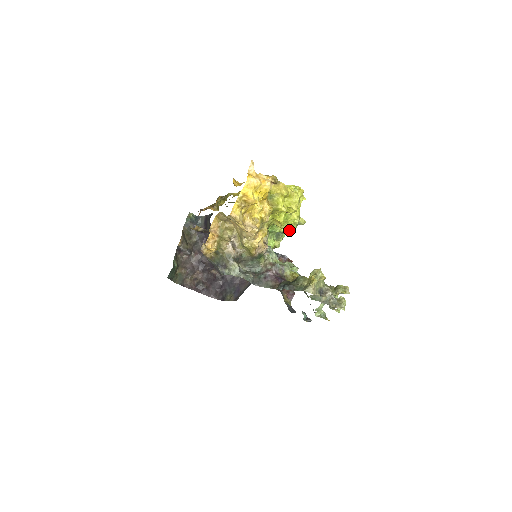
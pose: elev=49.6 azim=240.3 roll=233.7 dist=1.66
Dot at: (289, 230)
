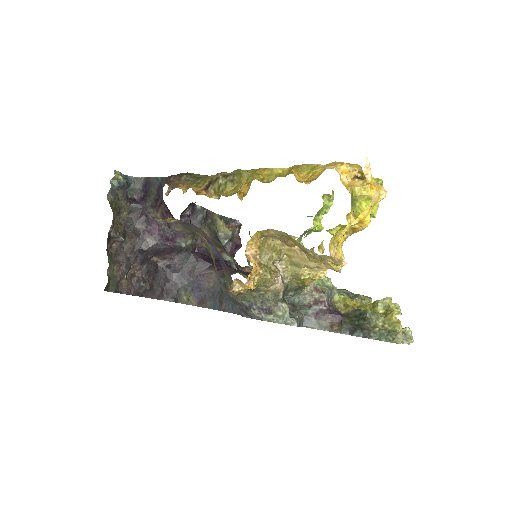
Dot at: occluded
